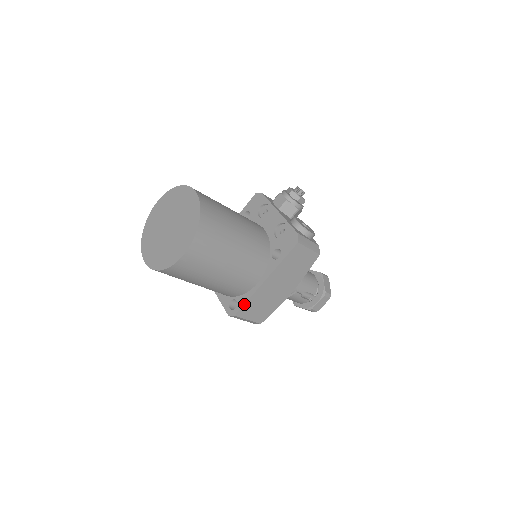
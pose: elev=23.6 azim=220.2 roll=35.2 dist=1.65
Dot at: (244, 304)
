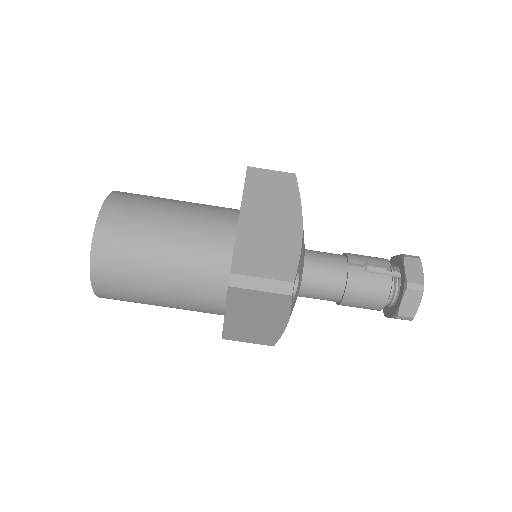
Dot at: (233, 253)
